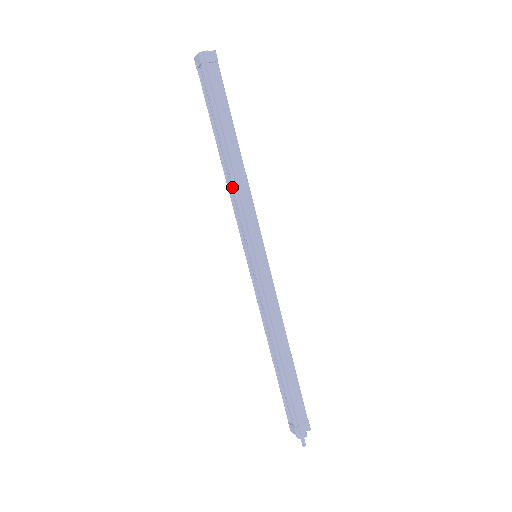
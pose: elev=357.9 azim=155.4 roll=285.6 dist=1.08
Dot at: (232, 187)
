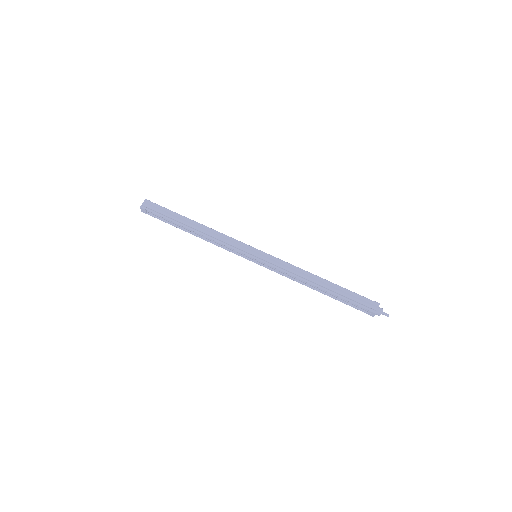
Dot at: (212, 240)
